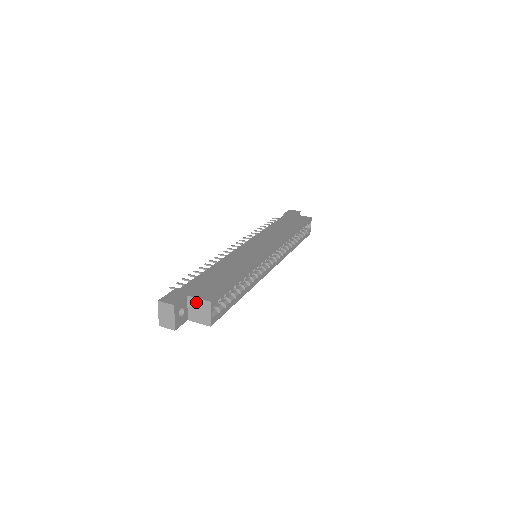
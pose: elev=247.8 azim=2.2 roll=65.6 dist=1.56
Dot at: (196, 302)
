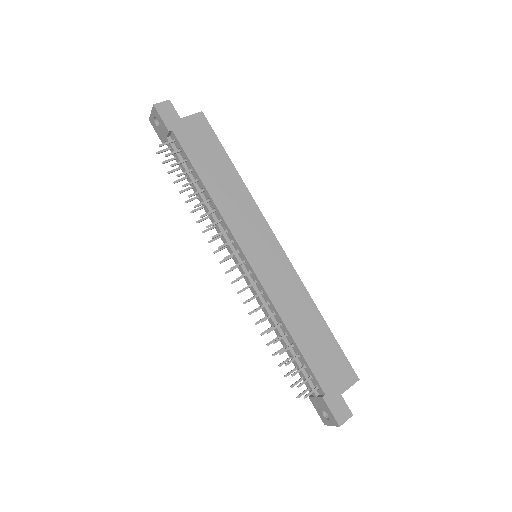
Dot at: (346, 389)
